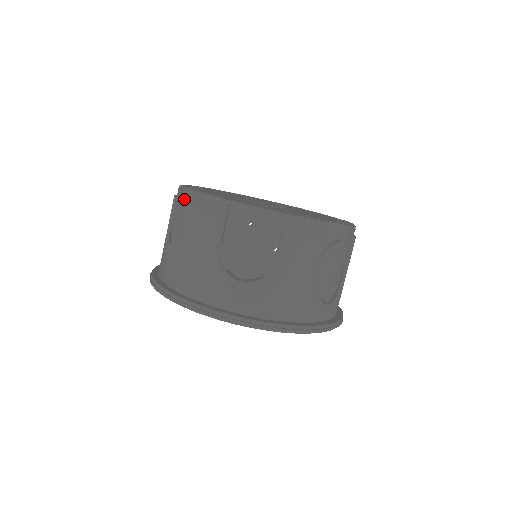
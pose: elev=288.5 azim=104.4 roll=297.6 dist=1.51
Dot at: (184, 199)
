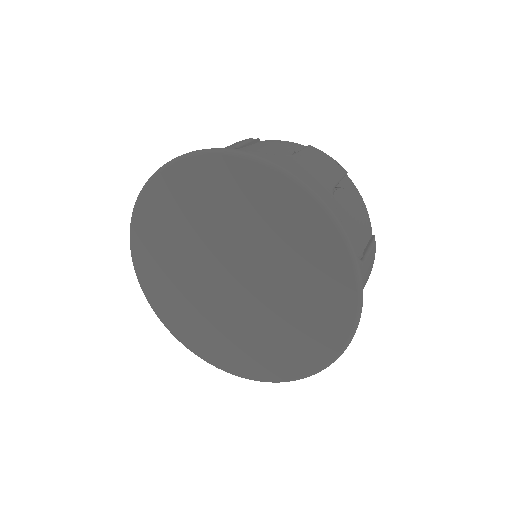
Dot at: occluded
